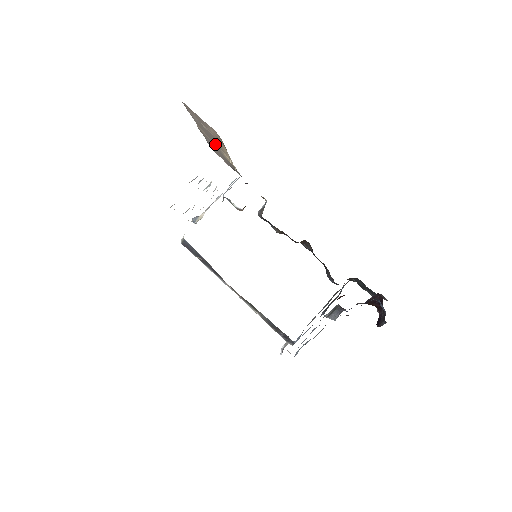
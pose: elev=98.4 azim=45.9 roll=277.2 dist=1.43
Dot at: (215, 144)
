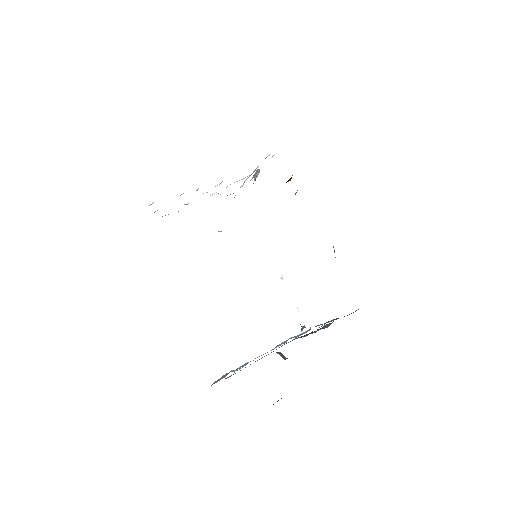
Dot at: occluded
